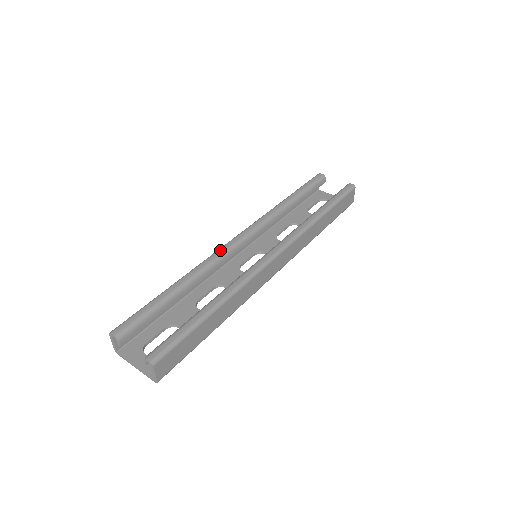
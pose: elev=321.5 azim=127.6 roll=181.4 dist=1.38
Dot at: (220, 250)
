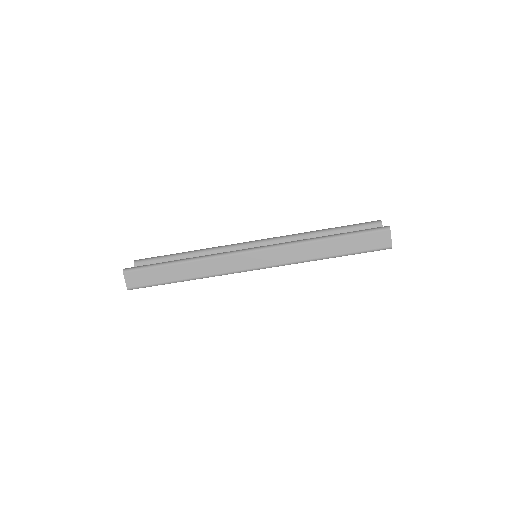
Dot at: (233, 244)
